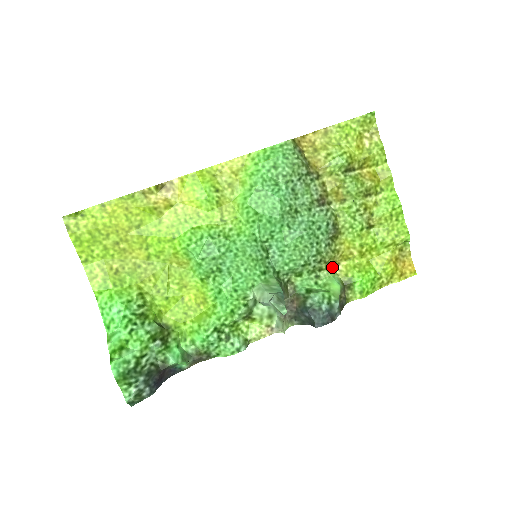
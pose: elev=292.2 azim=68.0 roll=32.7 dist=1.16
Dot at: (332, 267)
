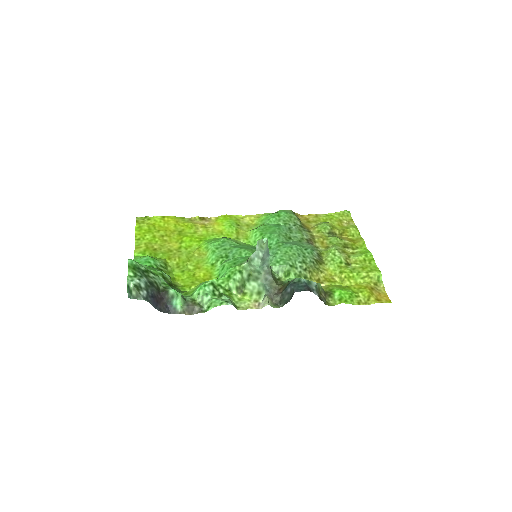
Dot at: (316, 282)
